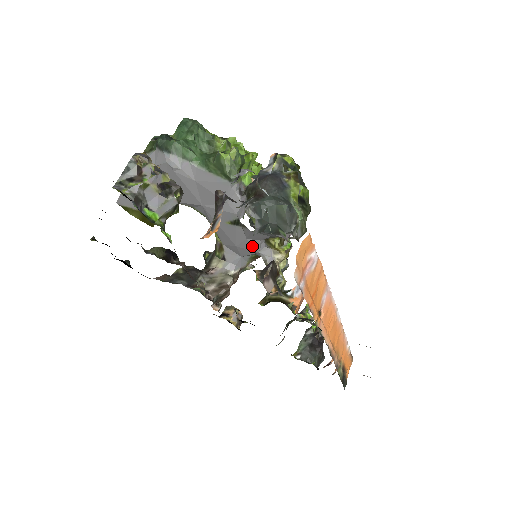
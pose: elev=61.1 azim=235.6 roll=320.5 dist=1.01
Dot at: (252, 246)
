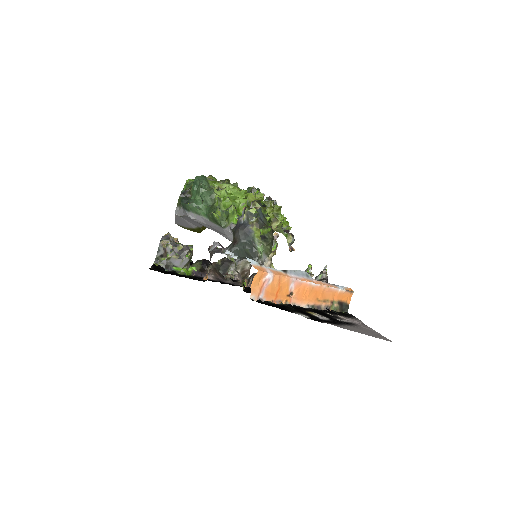
Dot at: occluded
